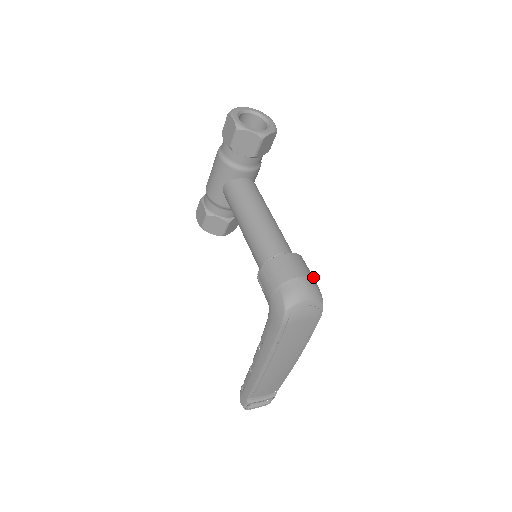
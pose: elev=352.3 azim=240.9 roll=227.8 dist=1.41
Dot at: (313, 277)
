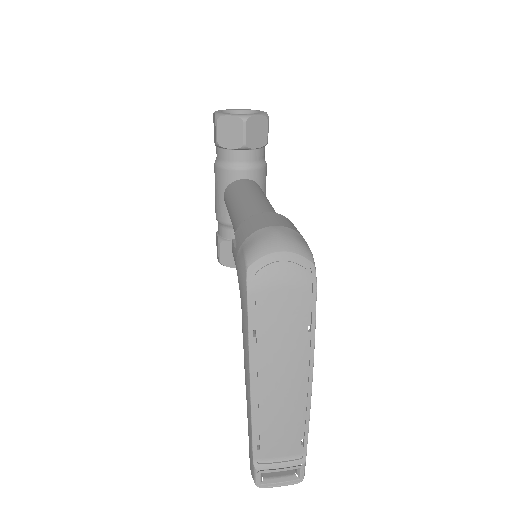
Dot at: (298, 232)
